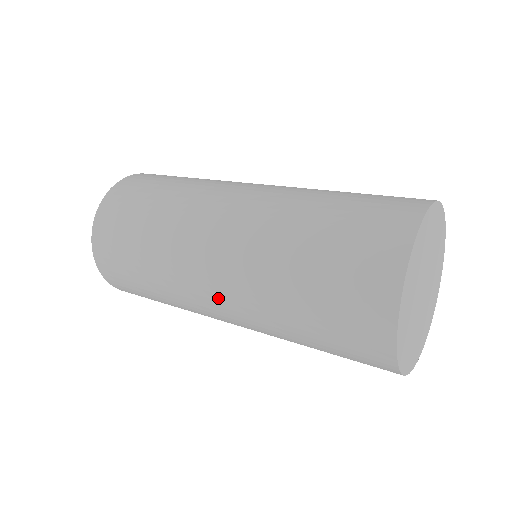
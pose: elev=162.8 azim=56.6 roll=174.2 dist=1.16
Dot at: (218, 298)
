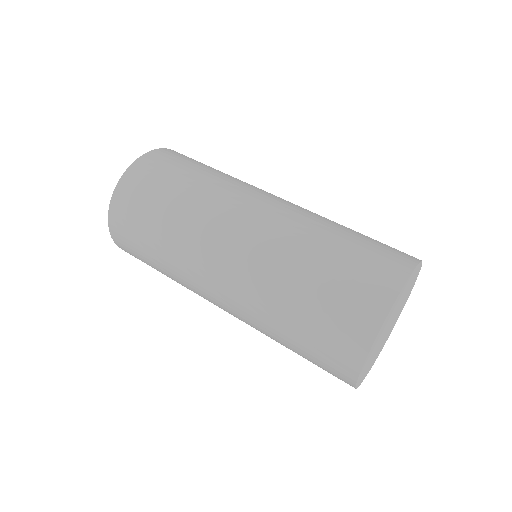
Dot at: (224, 272)
